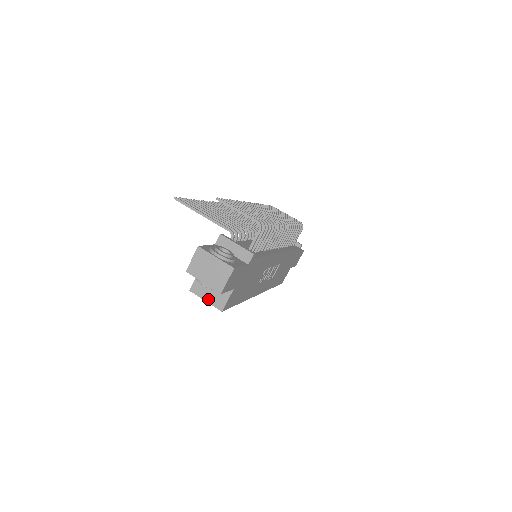
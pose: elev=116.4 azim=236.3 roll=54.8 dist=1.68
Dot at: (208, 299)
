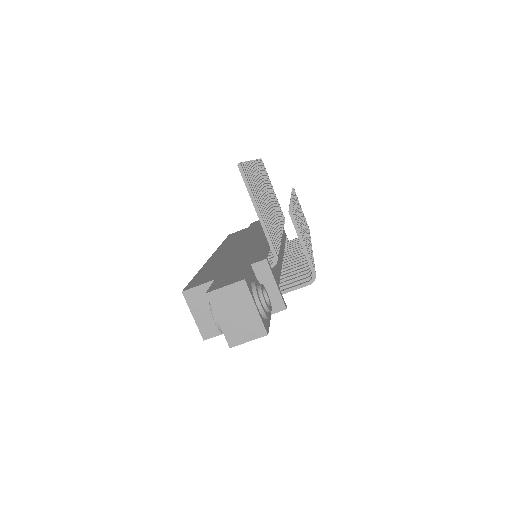
Dot at: (198, 317)
